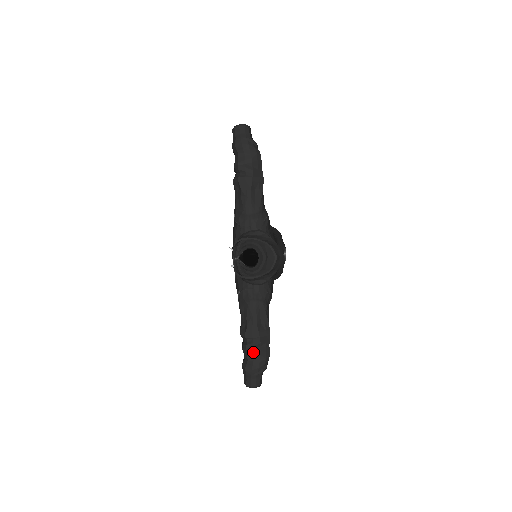
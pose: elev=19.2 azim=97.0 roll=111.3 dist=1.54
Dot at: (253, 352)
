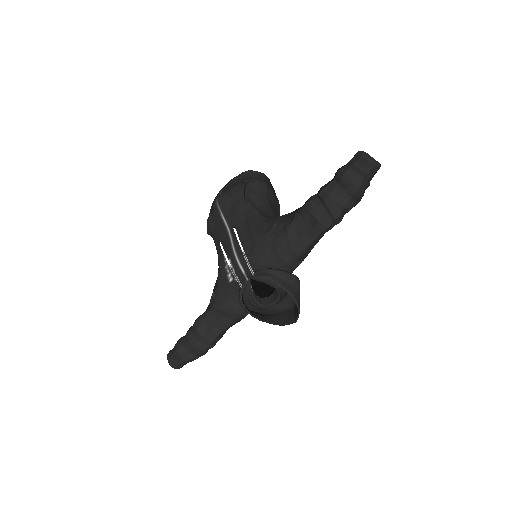
Dot at: (200, 352)
